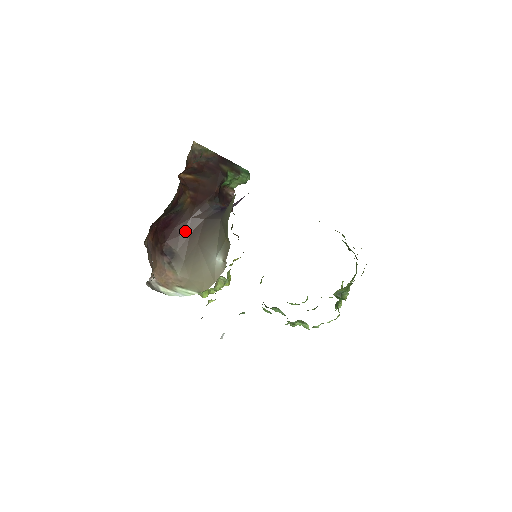
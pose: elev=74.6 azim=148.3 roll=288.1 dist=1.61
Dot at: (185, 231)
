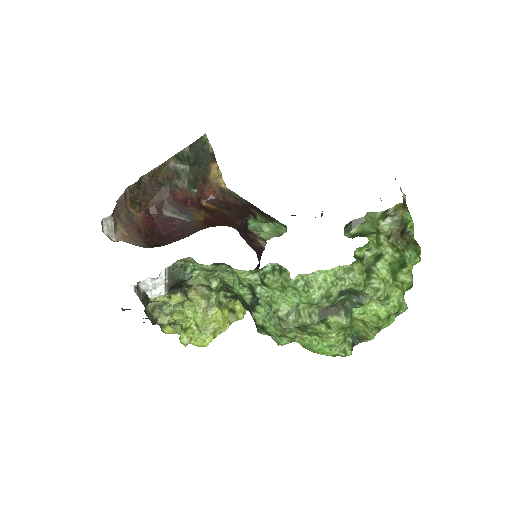
Dot at: occluded
